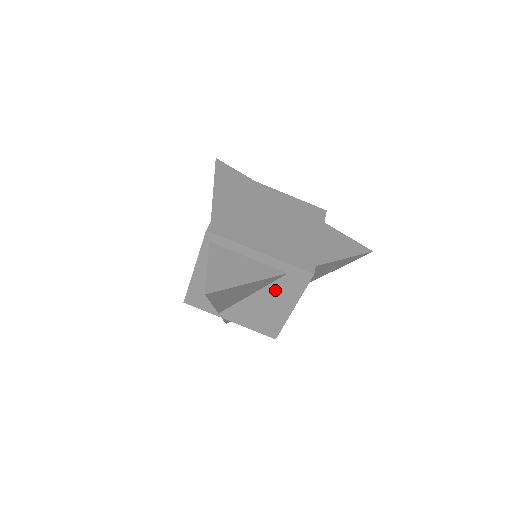
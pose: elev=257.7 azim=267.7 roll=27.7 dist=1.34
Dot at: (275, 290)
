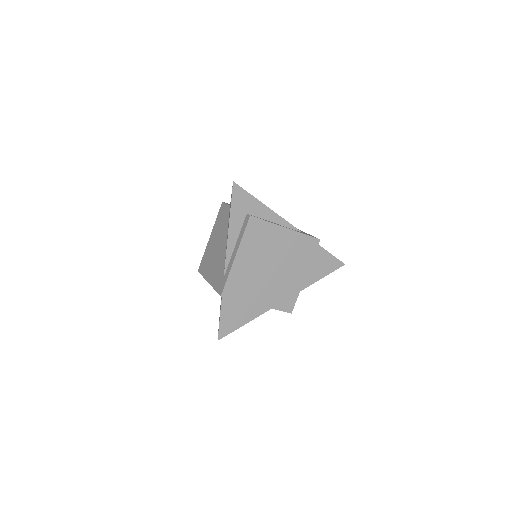
Dot at: occluded
